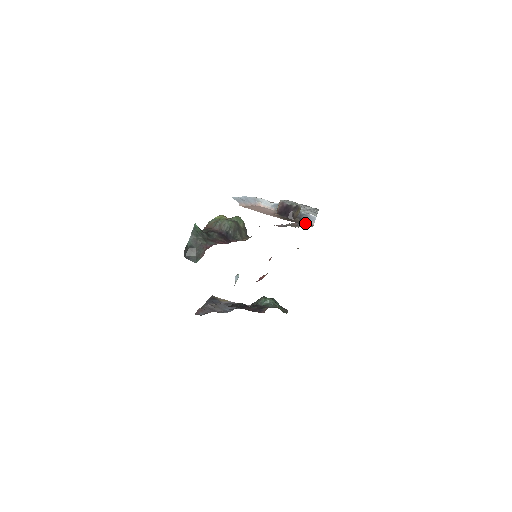
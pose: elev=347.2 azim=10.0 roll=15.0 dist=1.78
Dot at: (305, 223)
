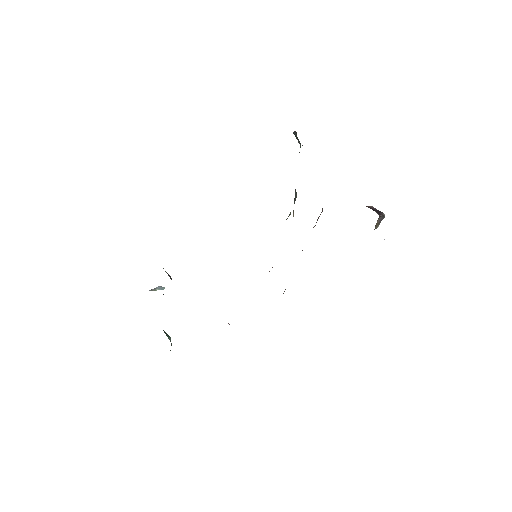
Dot at: occluded
